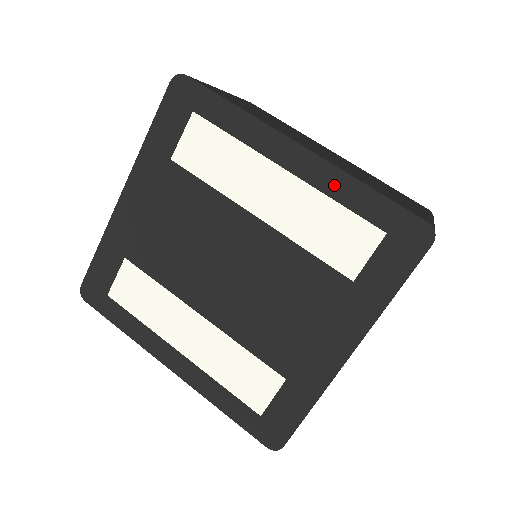
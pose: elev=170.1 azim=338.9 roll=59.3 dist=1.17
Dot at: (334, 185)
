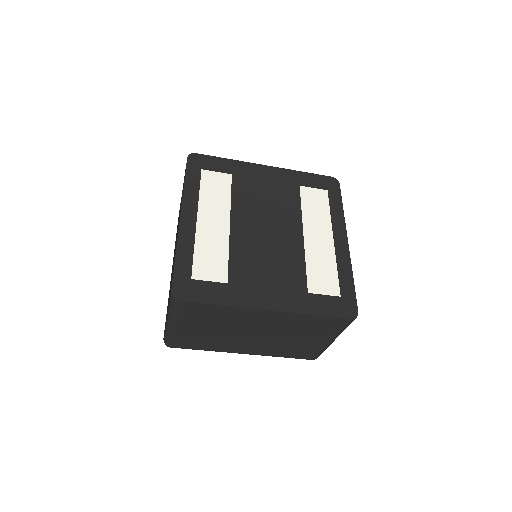
Dot at: (343, 264)
